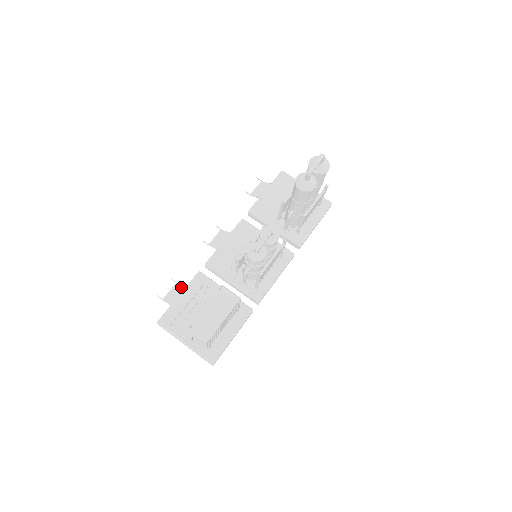
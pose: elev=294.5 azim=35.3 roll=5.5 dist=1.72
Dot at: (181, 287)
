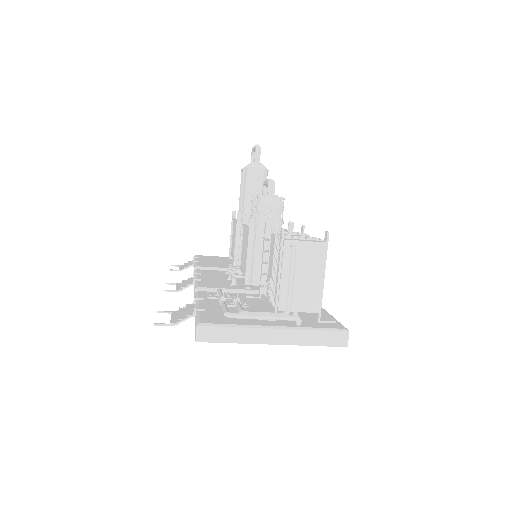
Dot at: (187, 304)
